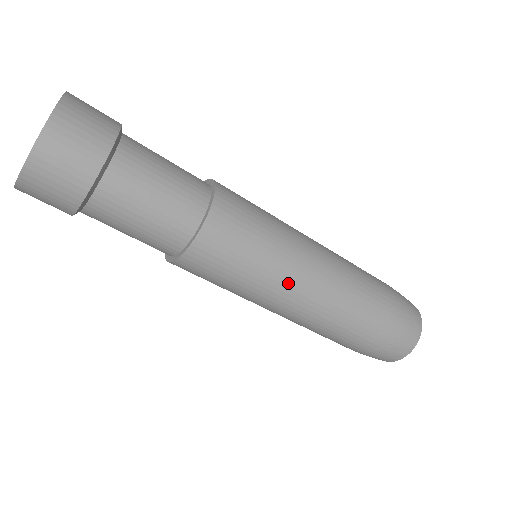
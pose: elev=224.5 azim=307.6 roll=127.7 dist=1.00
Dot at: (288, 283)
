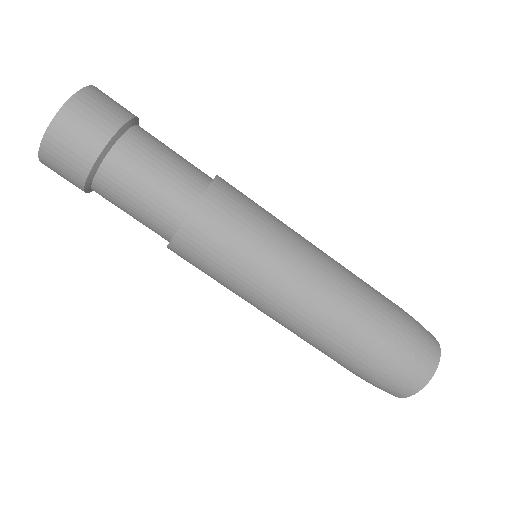
Dot at: (267, 293)
